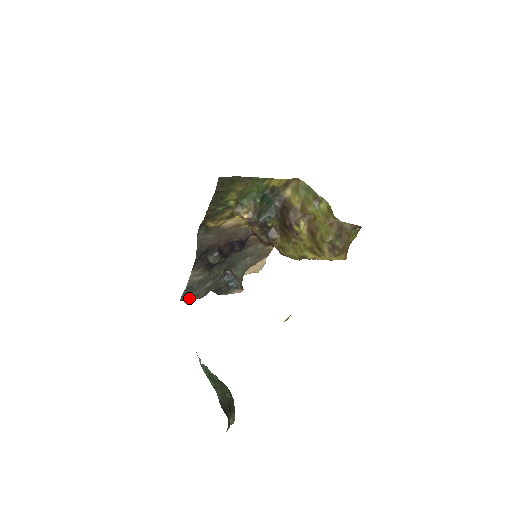
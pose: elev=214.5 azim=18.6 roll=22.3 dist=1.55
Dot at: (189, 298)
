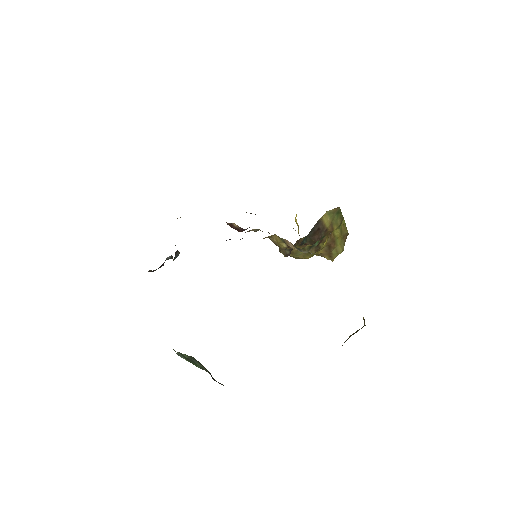
Dot at: occluded
